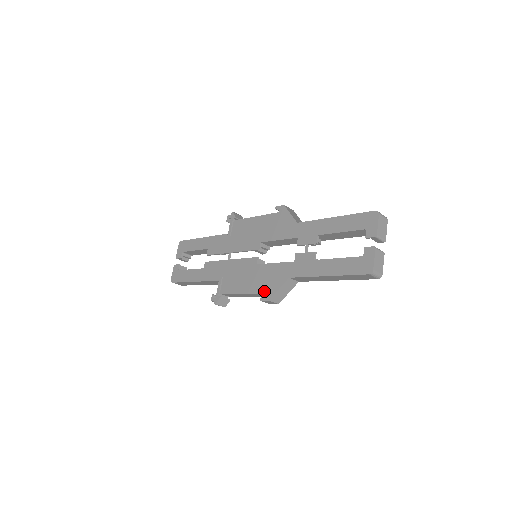
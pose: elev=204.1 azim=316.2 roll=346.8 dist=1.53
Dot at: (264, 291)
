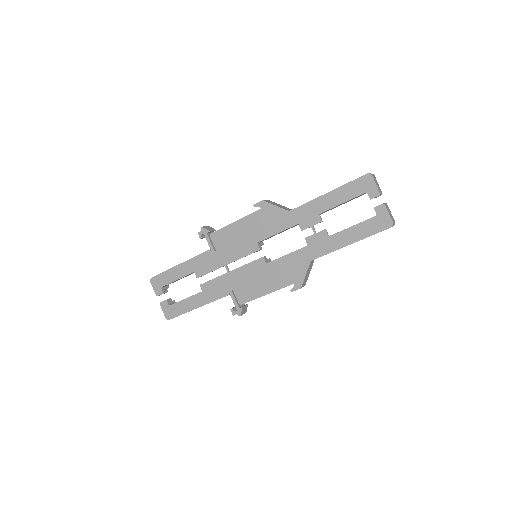
Dot at: (291, 283)
